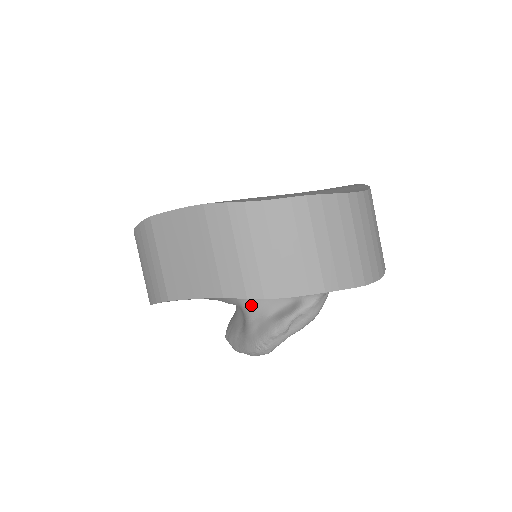
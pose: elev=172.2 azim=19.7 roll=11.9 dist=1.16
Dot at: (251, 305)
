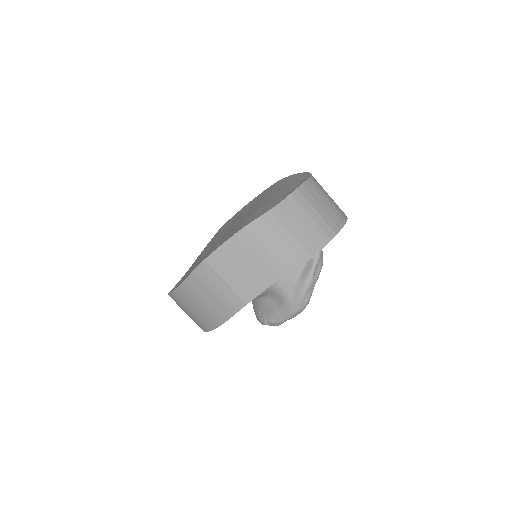
Dot at: (281, 282)
